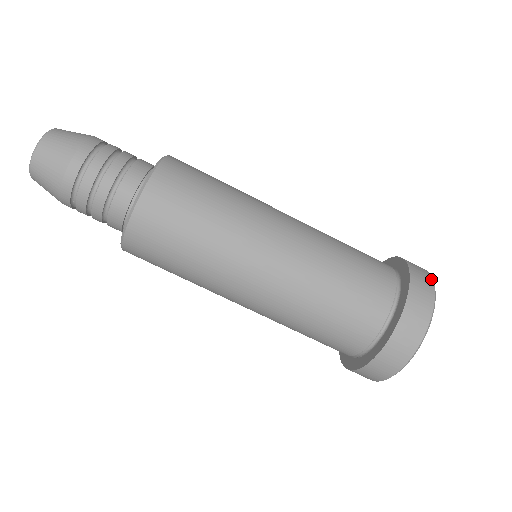
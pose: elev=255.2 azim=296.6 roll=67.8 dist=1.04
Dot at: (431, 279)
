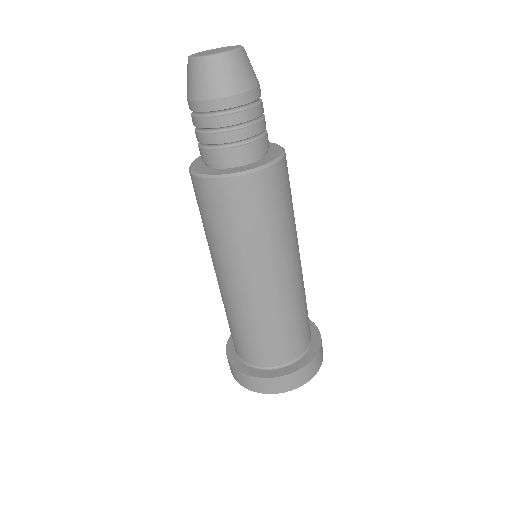
Dot at: occluded
